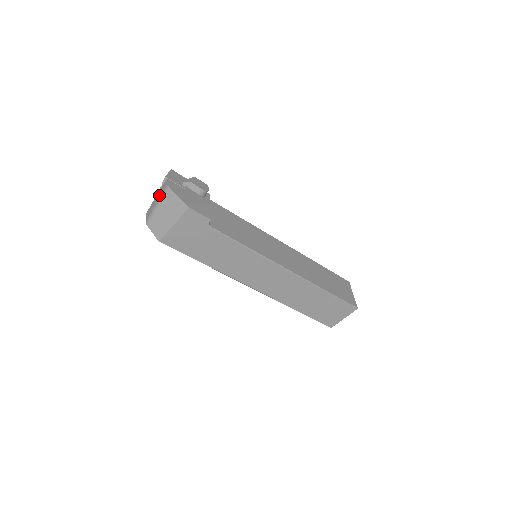
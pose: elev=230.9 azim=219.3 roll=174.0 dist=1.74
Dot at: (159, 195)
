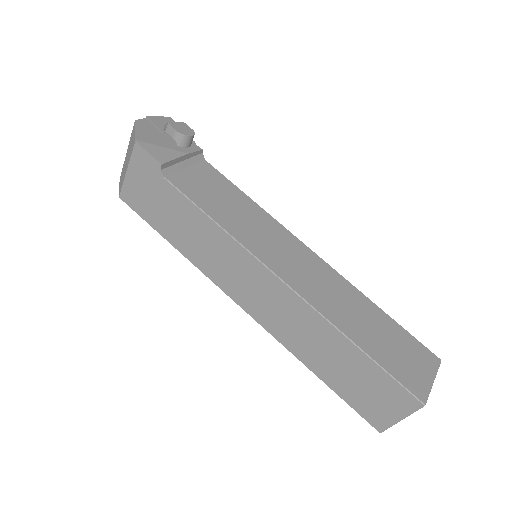
Dot at: occluded
